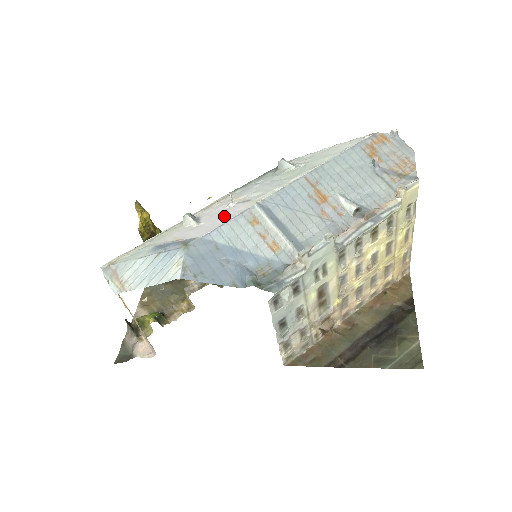
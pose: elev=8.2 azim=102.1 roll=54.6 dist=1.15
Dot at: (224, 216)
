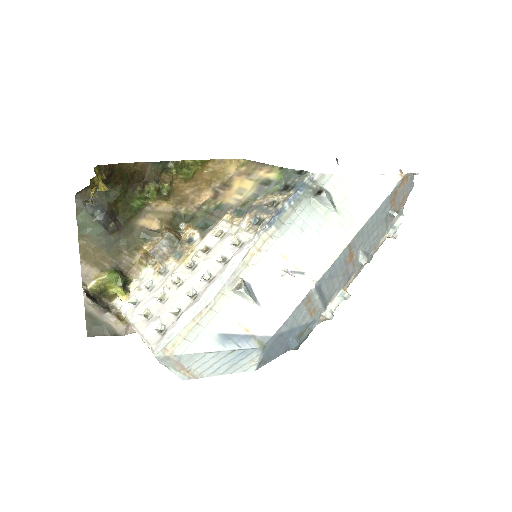
Dot at: (285, 299)
